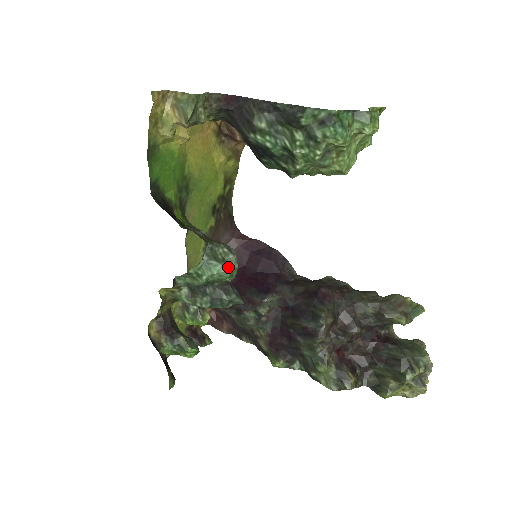
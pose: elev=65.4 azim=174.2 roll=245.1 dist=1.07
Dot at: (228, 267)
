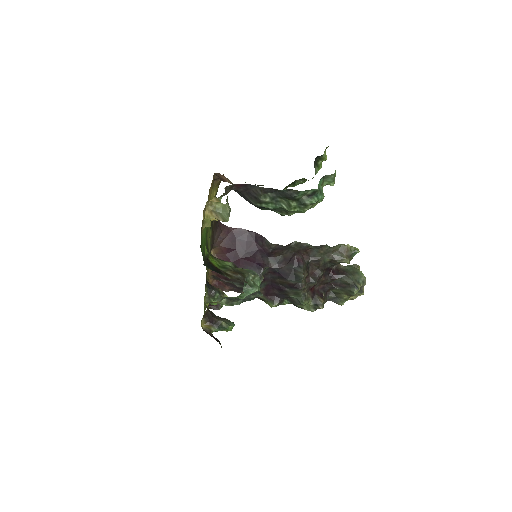
Dot at: (258, 286)
